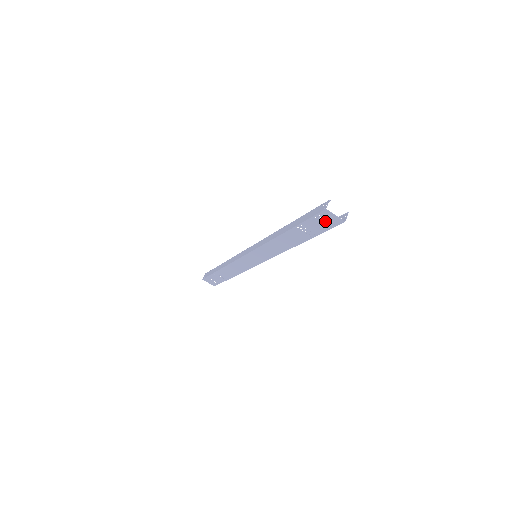
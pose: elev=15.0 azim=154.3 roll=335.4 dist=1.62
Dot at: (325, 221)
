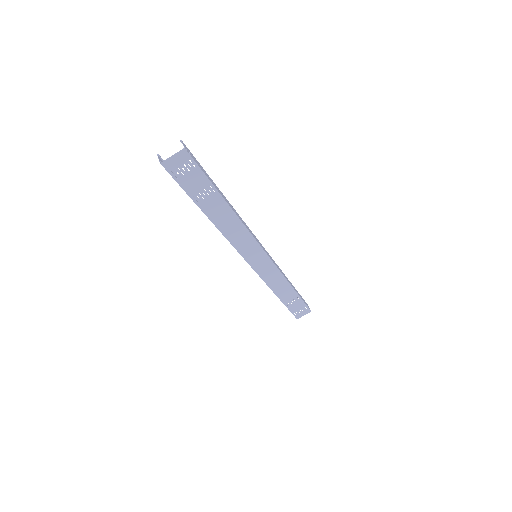
Dot at: (184, 169)
